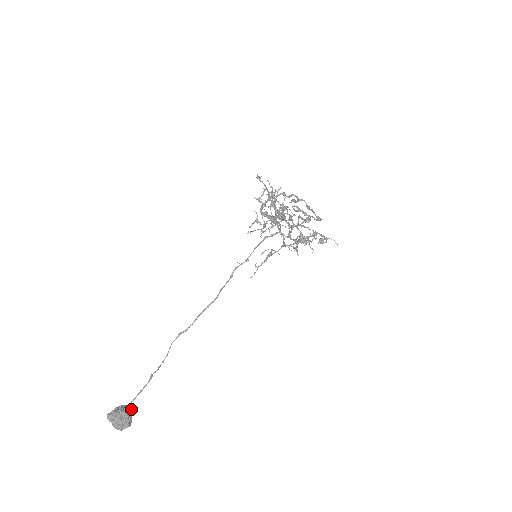
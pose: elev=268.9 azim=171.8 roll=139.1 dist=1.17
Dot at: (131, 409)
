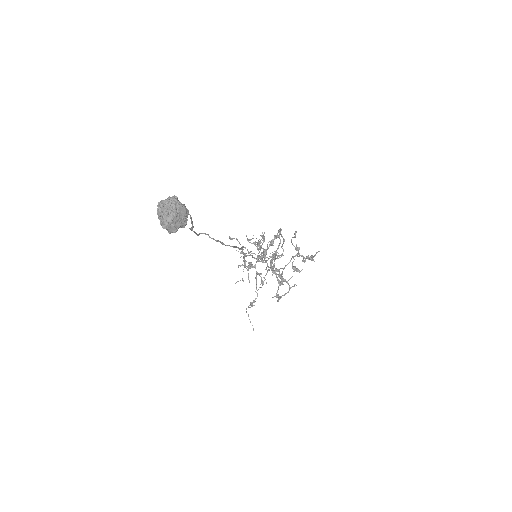
Dot at: occluded
